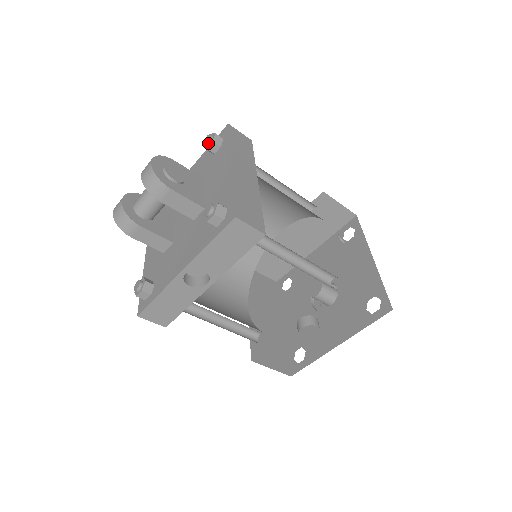
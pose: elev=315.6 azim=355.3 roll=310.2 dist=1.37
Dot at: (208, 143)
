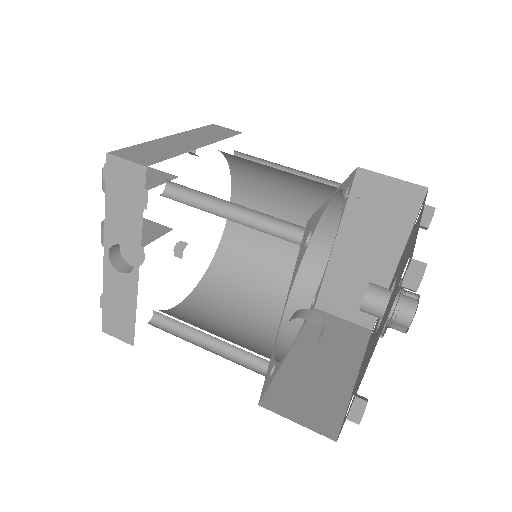
Dot at: occluded
